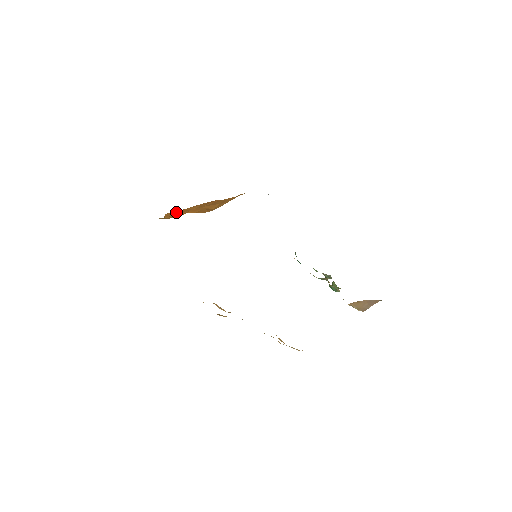
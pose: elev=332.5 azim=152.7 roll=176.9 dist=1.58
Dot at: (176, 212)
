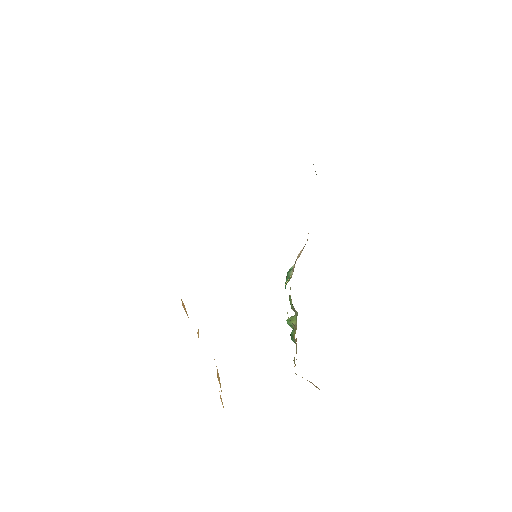
Dot at: occluded
